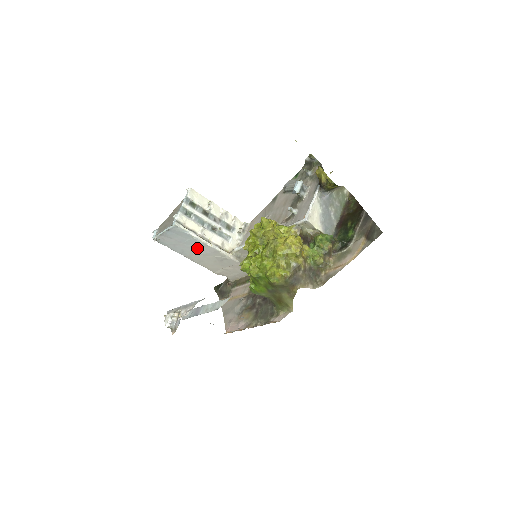
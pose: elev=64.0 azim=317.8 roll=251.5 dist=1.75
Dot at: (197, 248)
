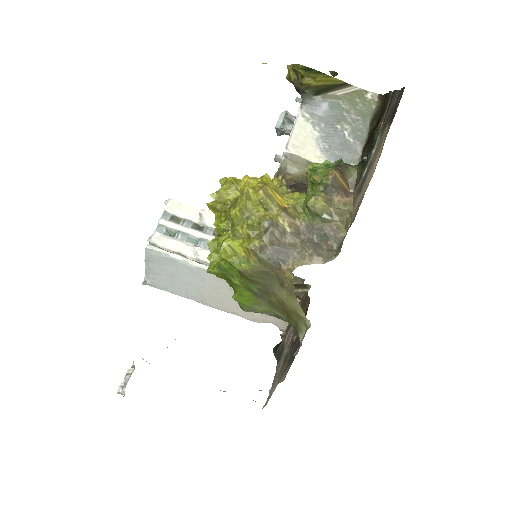
Dot at: (198, 280)
